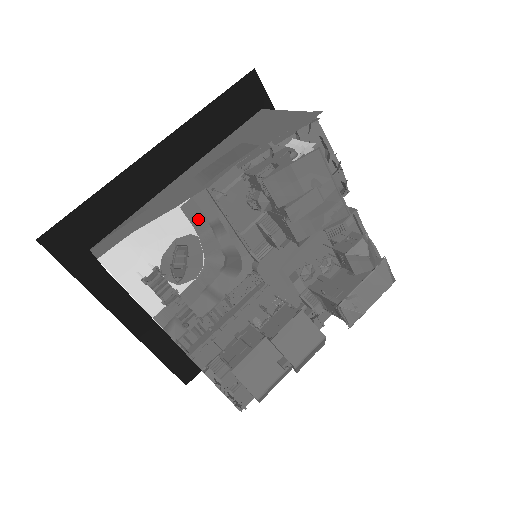
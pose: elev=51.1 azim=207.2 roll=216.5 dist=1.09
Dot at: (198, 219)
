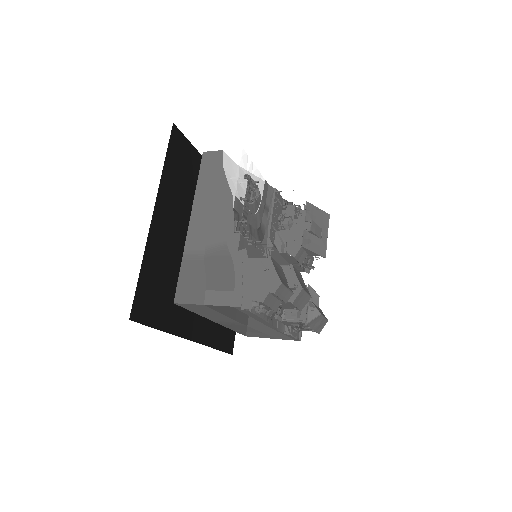
Dot at: (265, 194)
